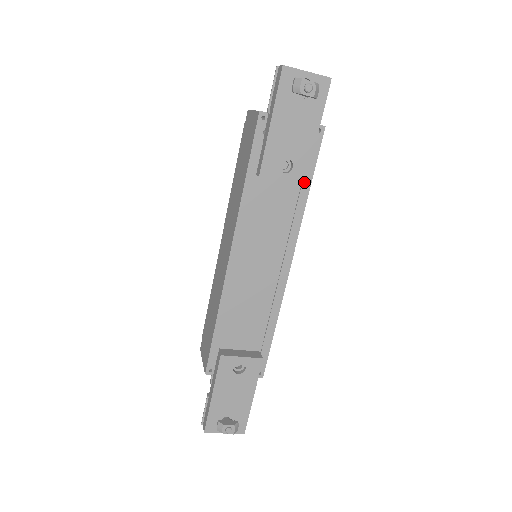
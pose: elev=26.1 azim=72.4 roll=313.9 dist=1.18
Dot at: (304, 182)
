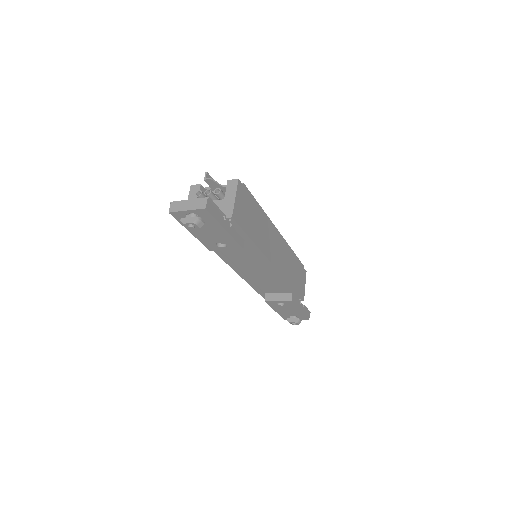
Dot at: (241, 248)
